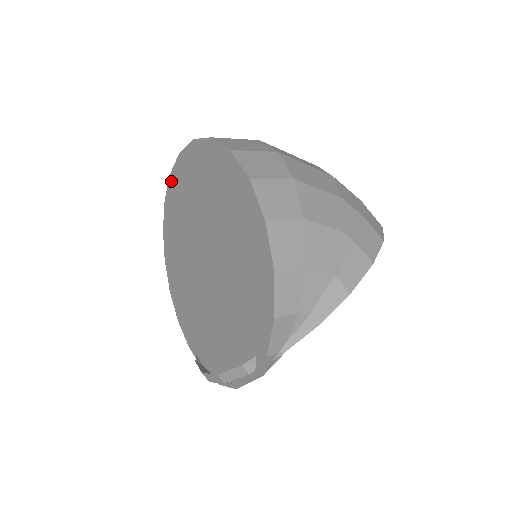
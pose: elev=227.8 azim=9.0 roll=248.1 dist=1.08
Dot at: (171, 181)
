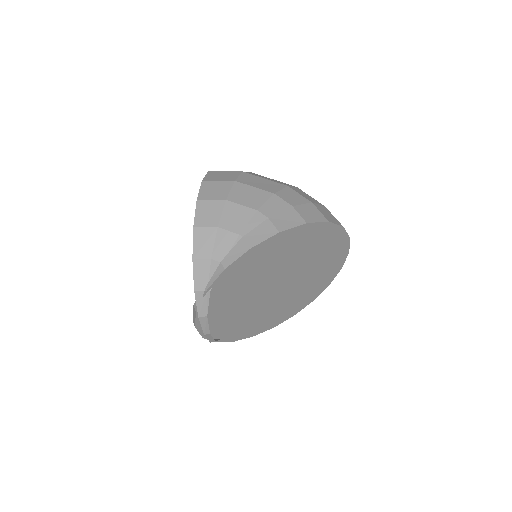
Dot at: occluded
